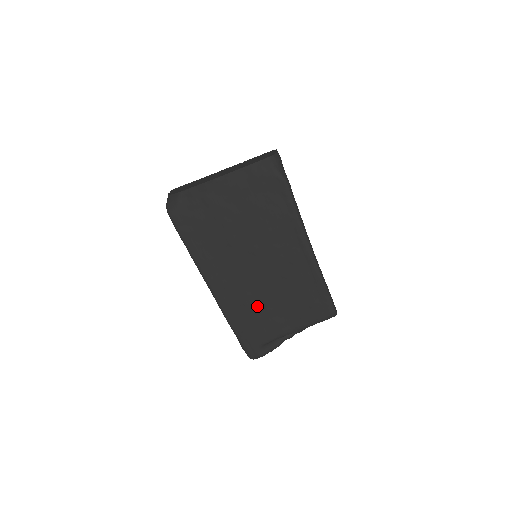
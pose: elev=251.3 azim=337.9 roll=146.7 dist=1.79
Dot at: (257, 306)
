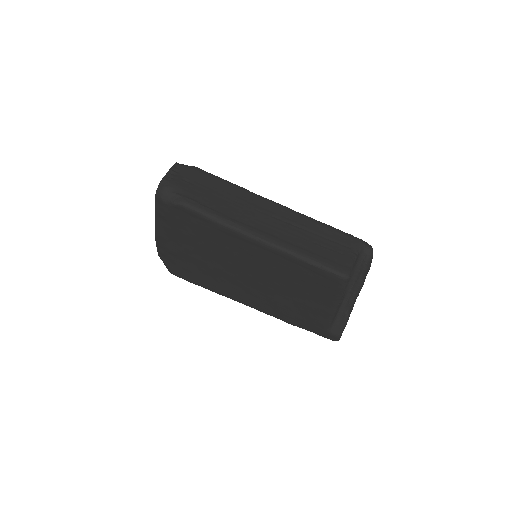
Dot at: (287, 303)
